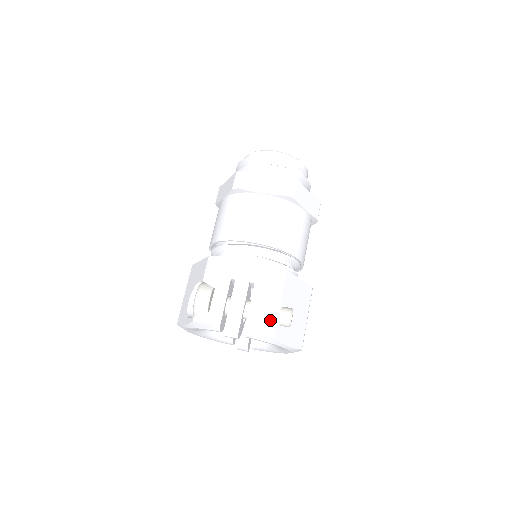
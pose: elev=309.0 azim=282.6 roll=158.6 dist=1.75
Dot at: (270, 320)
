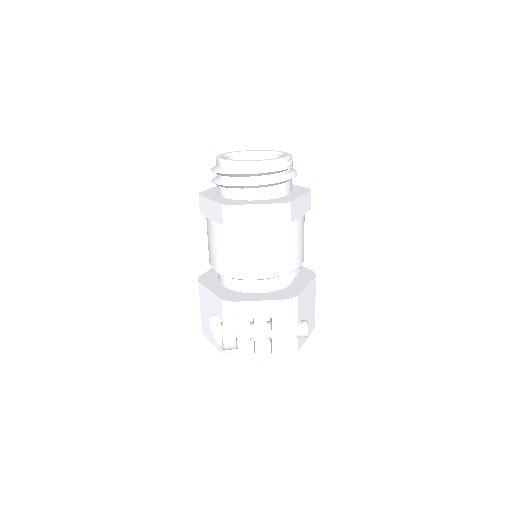
Dot at: (292, 341)
